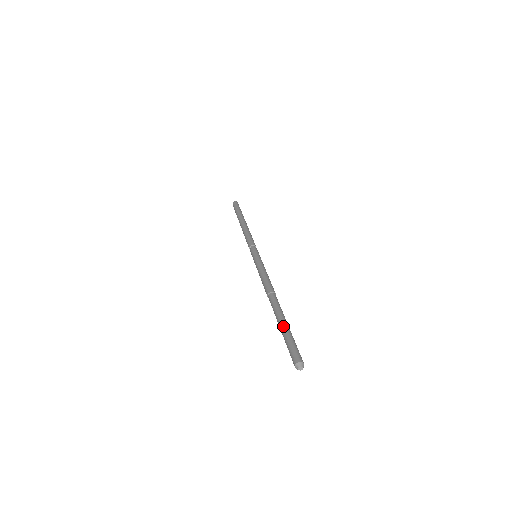
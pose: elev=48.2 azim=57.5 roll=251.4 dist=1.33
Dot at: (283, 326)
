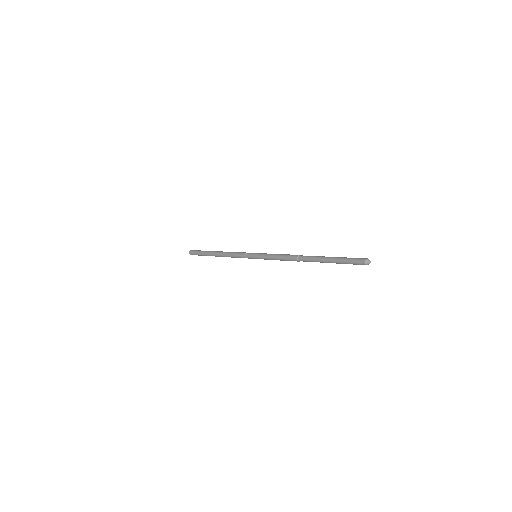
Dot at: occluded
